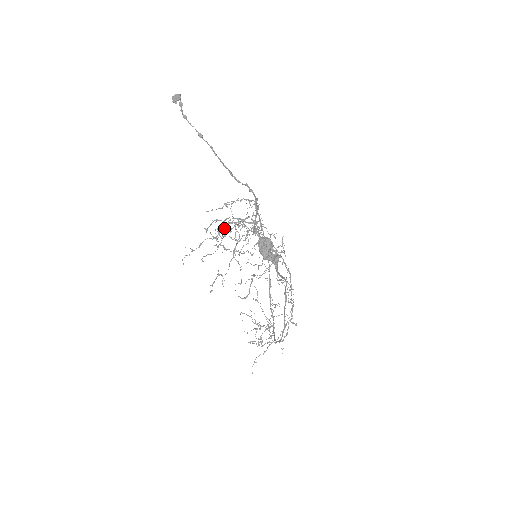
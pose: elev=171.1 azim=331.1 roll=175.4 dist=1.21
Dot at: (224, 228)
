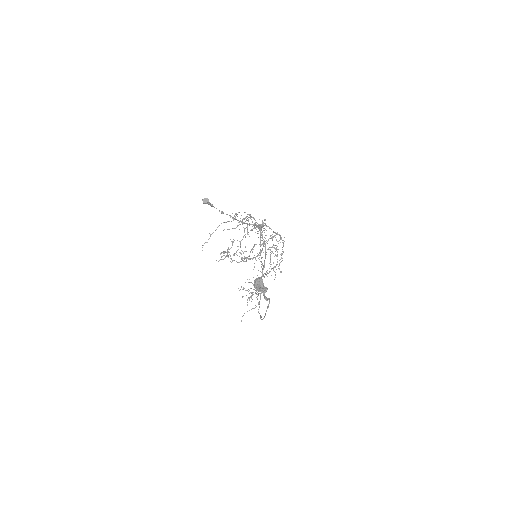
Dot at: occluded
